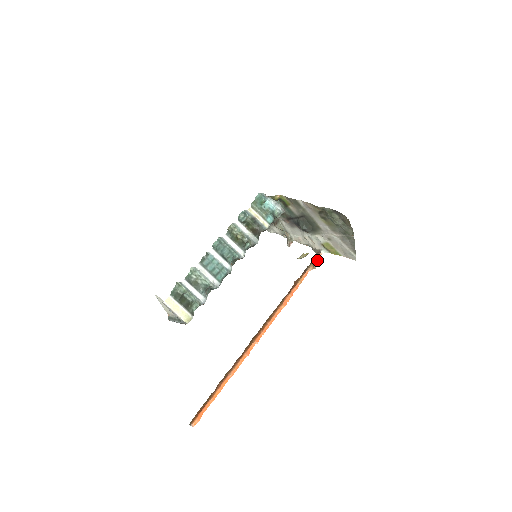
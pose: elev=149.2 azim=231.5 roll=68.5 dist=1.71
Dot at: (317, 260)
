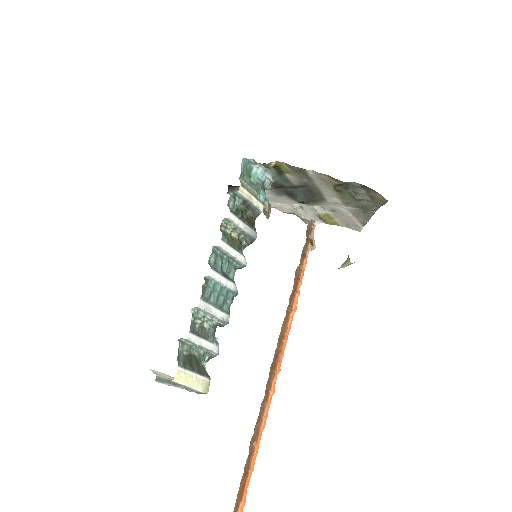
Dot at: (313, 236)
